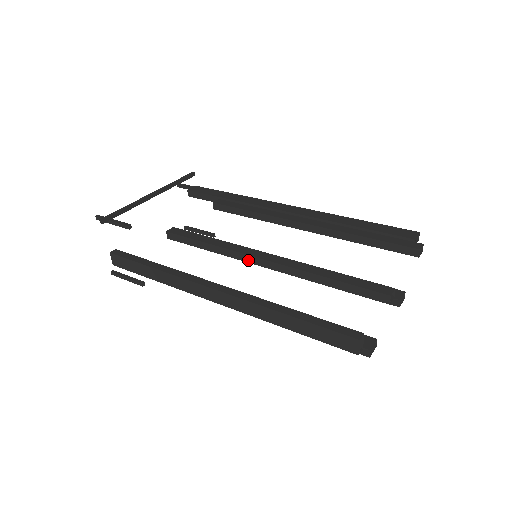
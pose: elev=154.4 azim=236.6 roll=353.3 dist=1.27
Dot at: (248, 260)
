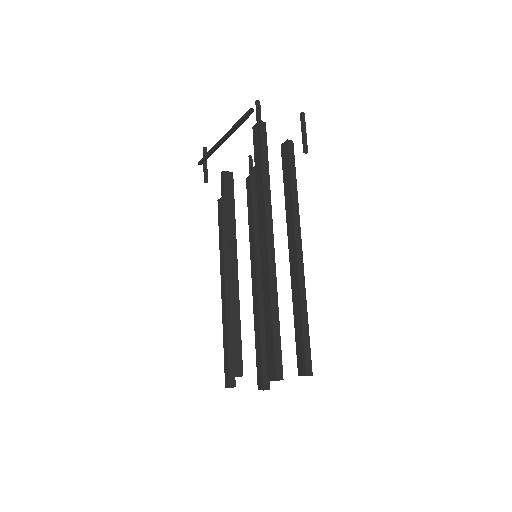
Dot at: occluded
